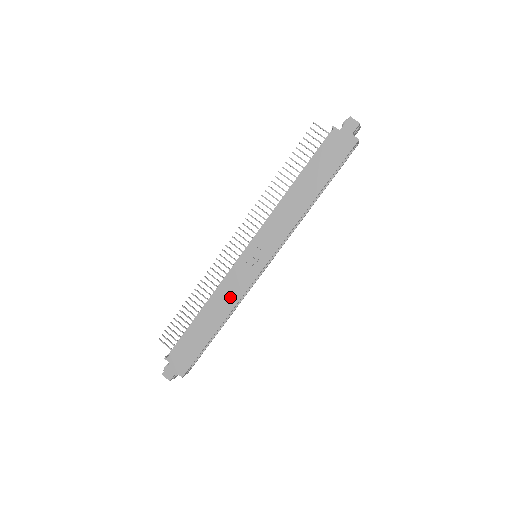
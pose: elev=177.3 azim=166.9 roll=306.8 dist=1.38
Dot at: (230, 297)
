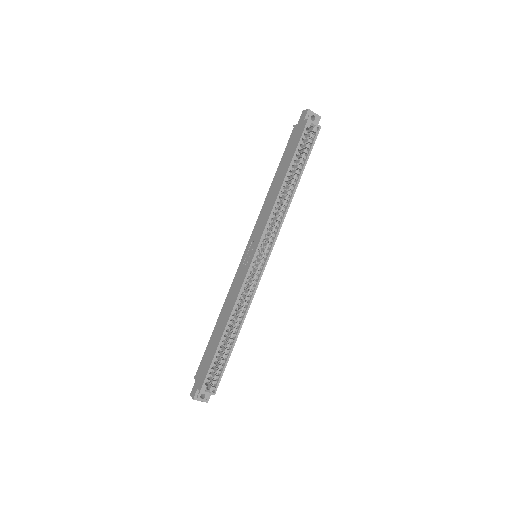
Dot at: (233, 297)
